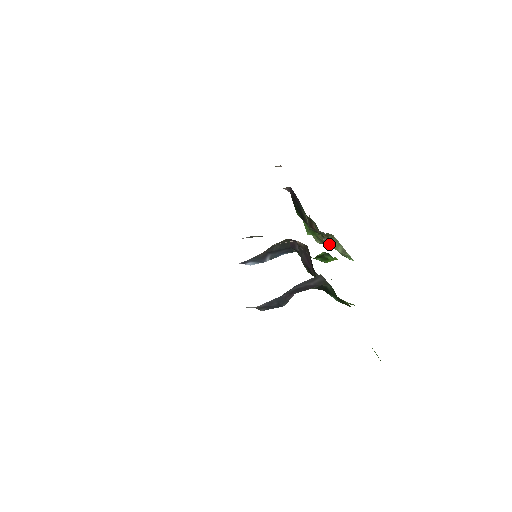
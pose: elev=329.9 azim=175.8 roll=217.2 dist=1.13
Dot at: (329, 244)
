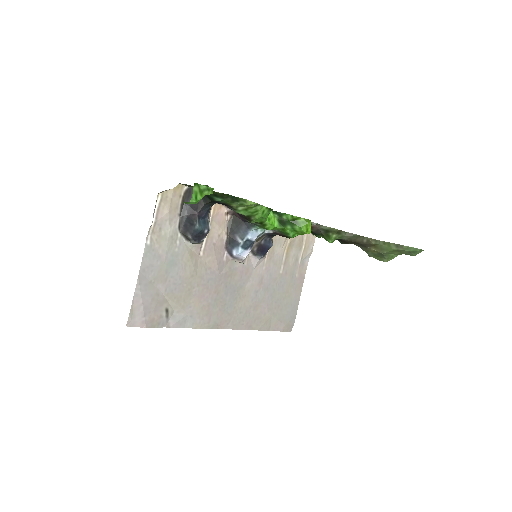
Dot at: (384, 251)
